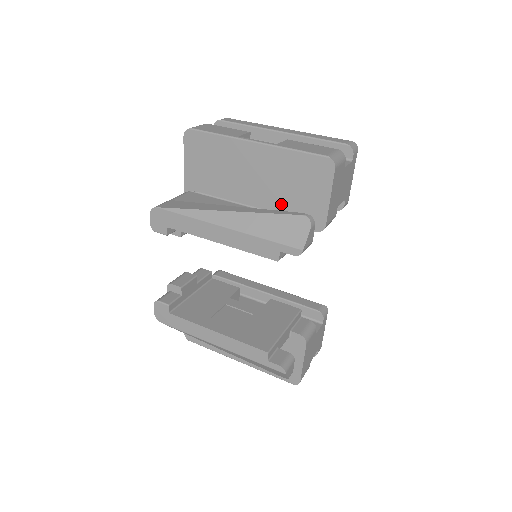
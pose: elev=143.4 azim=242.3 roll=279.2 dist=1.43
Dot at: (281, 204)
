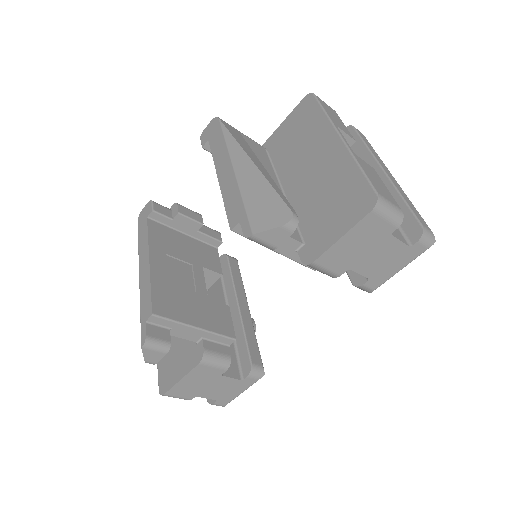
Dot at: (304, 211)
